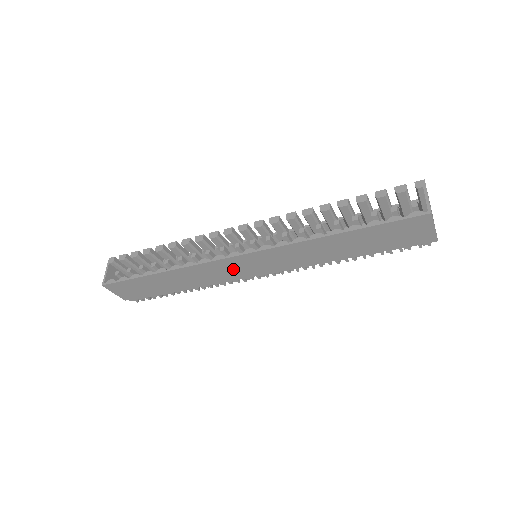
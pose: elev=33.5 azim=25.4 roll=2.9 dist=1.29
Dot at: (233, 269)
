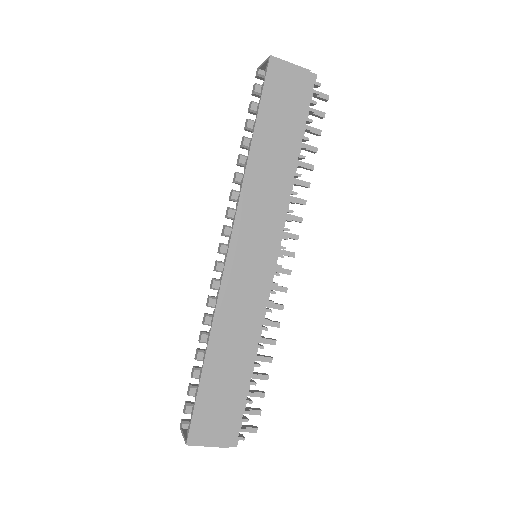
Dot at: (246, 276)
